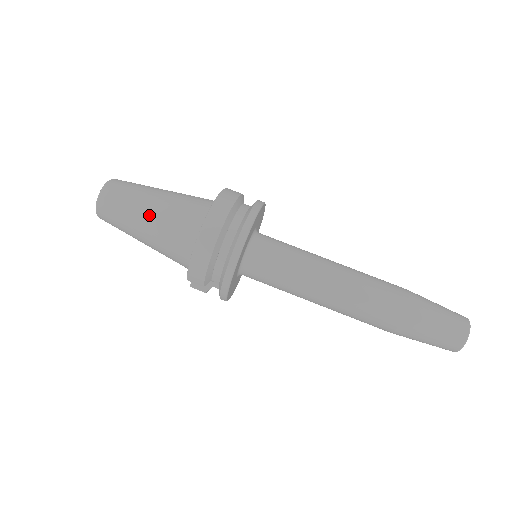
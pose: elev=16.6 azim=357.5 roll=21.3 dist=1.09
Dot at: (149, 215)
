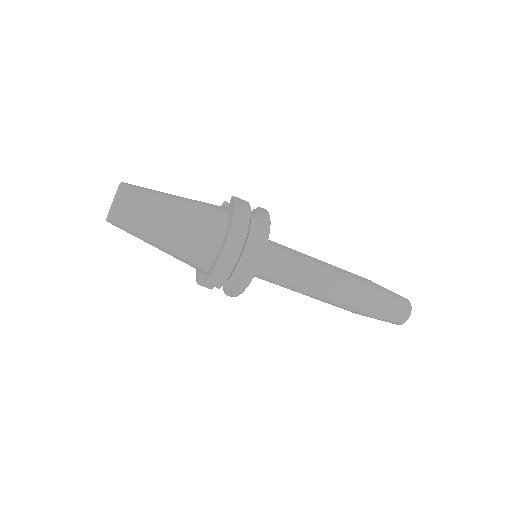
Dot at: (169, 225)
